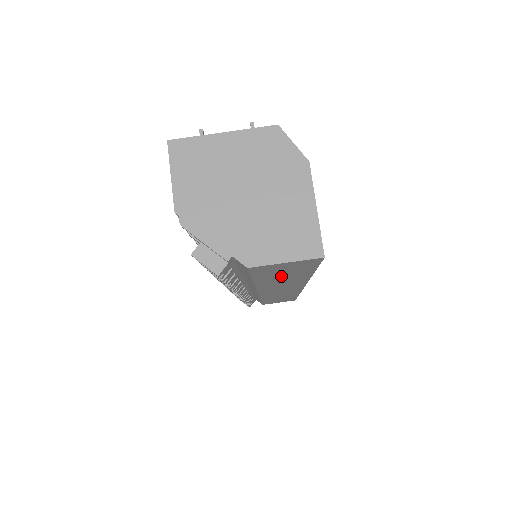
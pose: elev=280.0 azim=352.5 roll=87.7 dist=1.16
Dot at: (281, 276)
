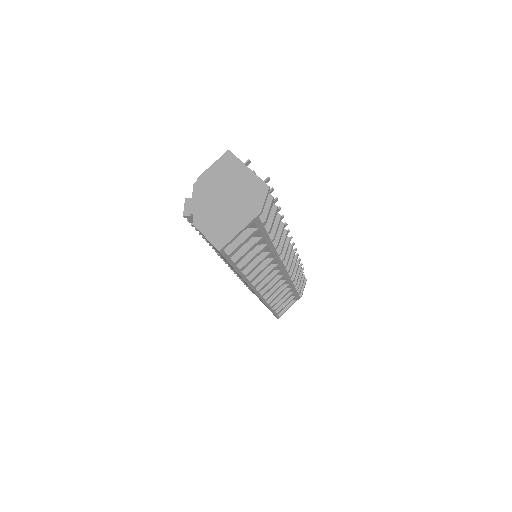
Dot at: occluded
